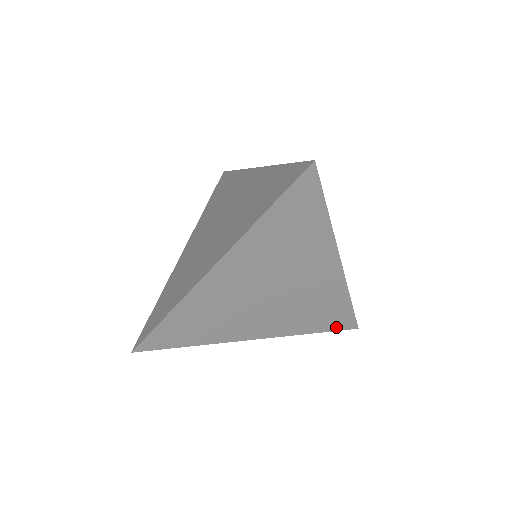
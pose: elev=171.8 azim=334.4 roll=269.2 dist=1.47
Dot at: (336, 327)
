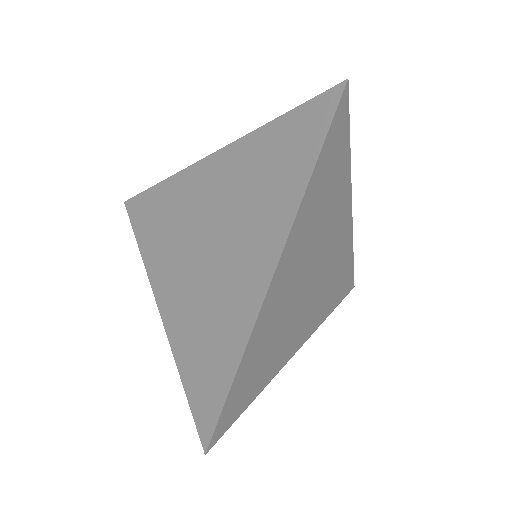
Dot at: (343, 294)
